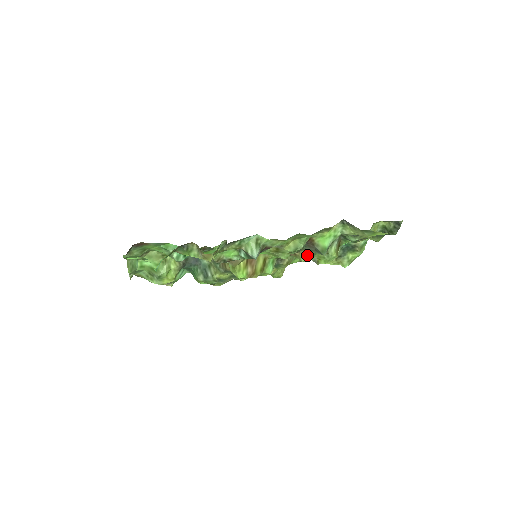
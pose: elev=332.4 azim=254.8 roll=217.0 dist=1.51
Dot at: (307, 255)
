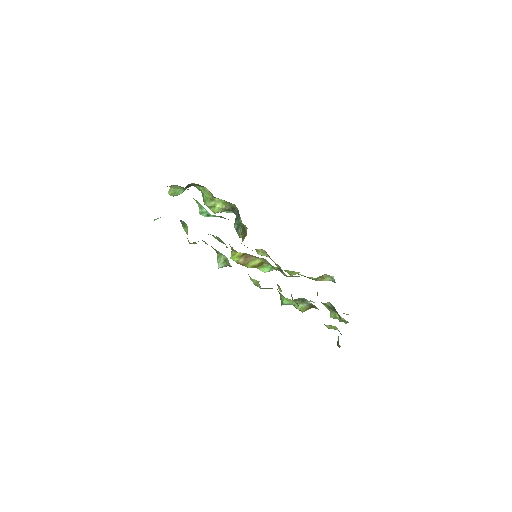
Dot at: (281, 291)
